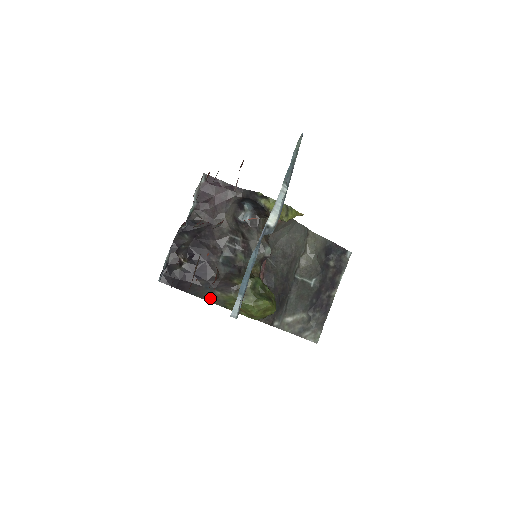
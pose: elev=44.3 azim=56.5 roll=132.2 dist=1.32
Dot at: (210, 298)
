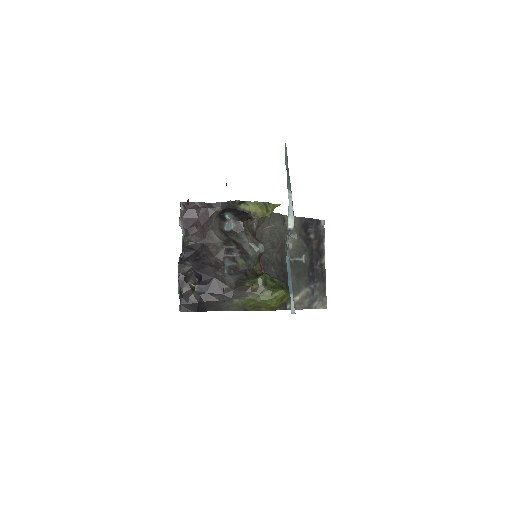
Dot at: (230, 308)
